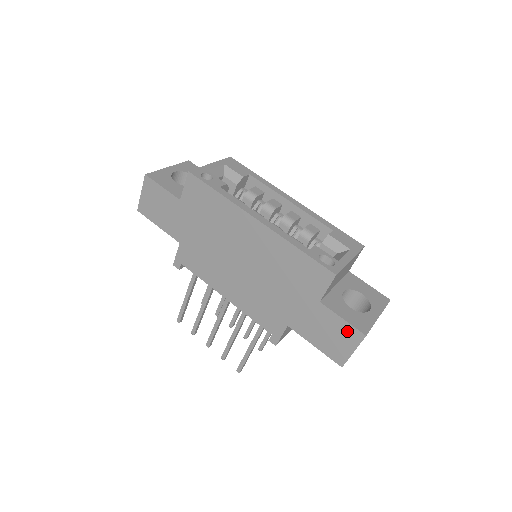
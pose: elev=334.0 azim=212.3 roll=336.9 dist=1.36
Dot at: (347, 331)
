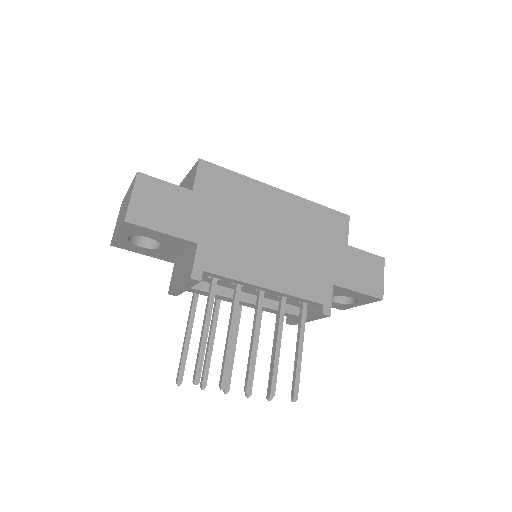
Dot at: (373, 261)
